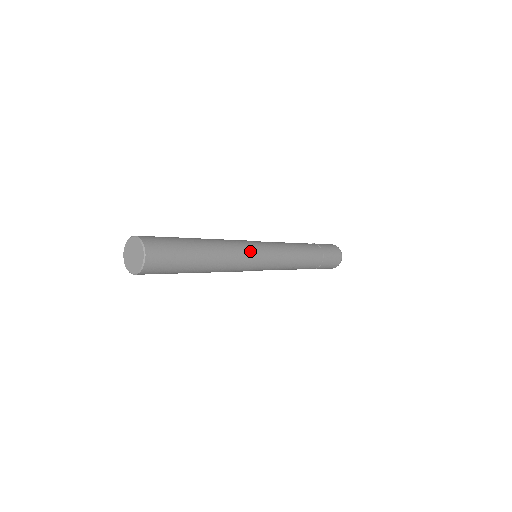
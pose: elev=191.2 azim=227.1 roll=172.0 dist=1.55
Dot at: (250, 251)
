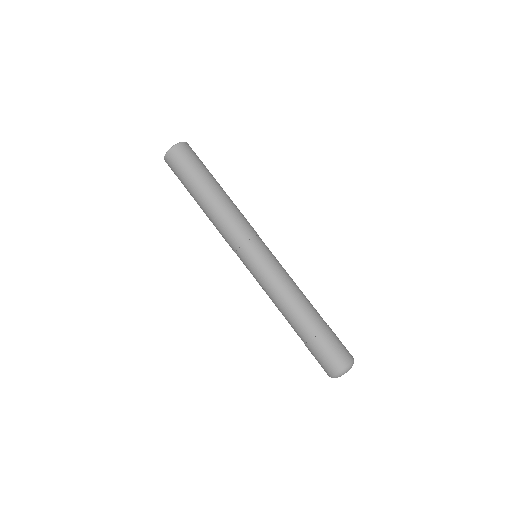
Dot at: (252, 228)
